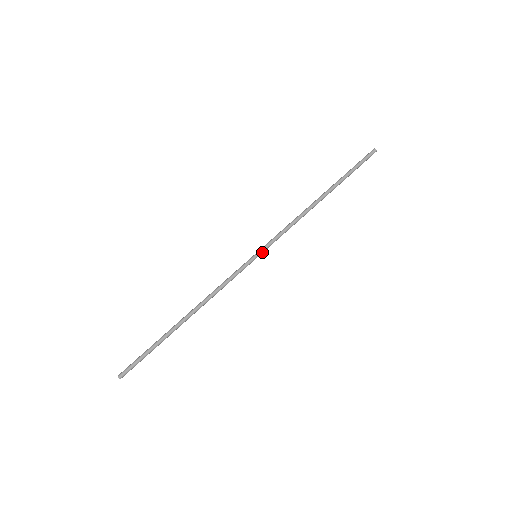
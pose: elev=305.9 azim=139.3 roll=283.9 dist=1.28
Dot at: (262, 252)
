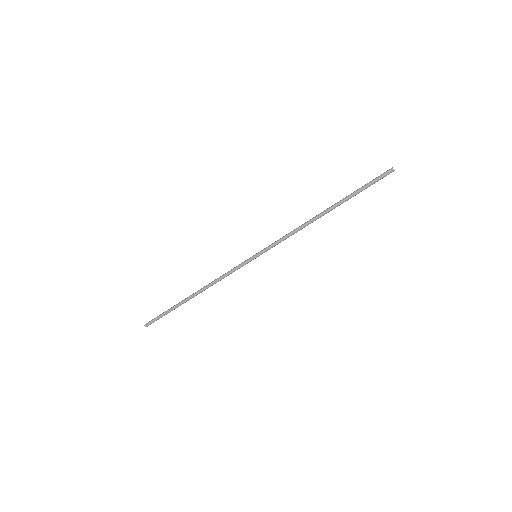
Dot at: (261, 254)
